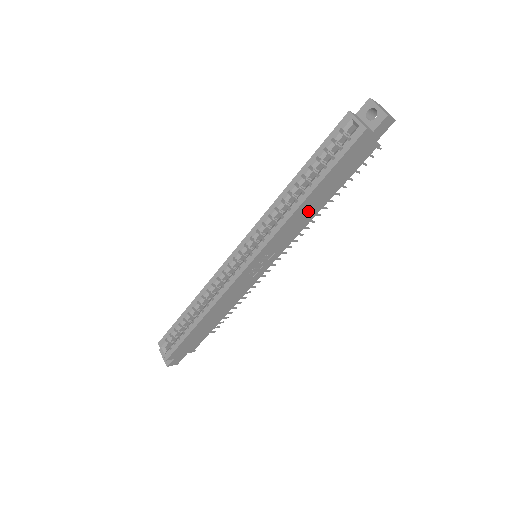
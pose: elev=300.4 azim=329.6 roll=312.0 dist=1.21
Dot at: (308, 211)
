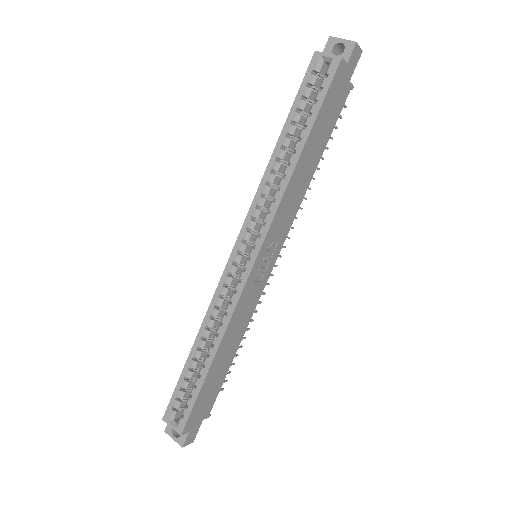
Dot at: (302, 177)
